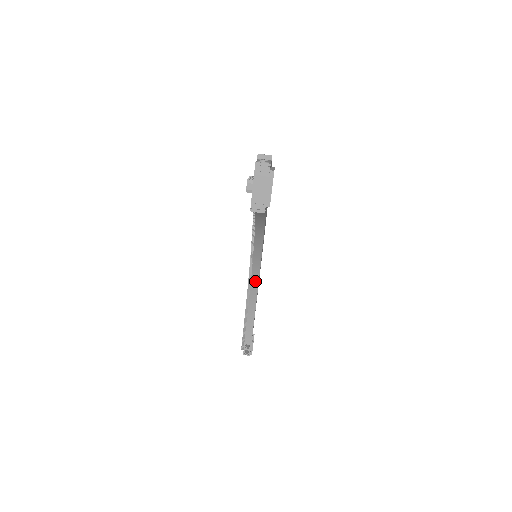
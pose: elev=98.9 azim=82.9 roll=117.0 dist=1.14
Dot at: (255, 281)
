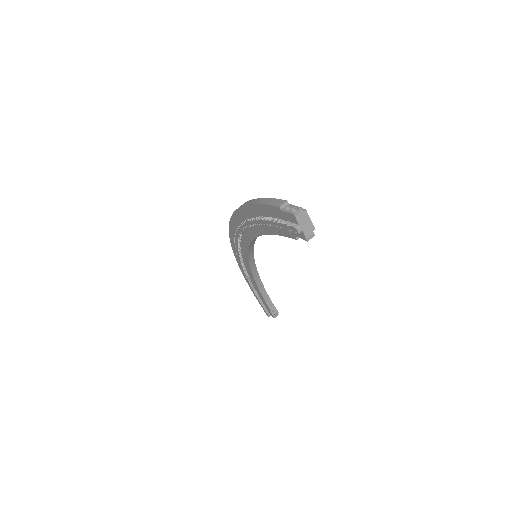
Dot at: (254, 270)
